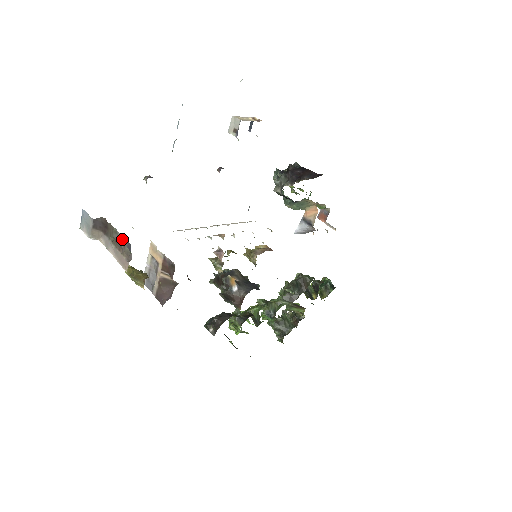
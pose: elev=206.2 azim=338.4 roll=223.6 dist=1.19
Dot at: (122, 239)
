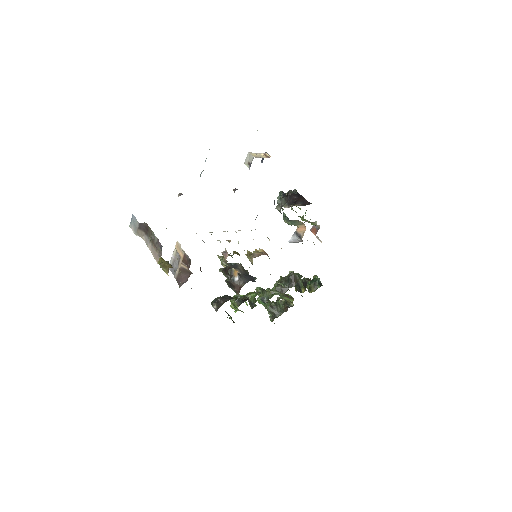
Dot at: (157, 241)
